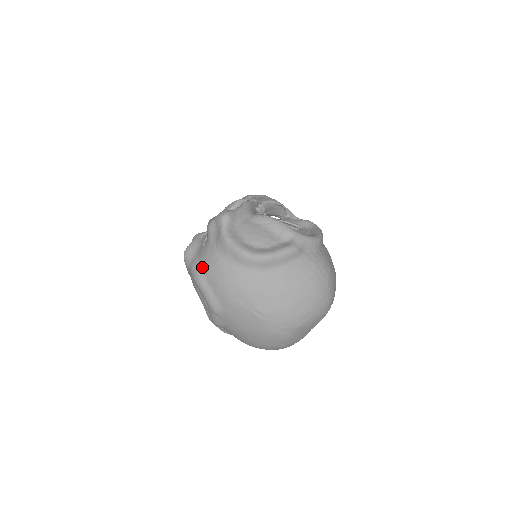
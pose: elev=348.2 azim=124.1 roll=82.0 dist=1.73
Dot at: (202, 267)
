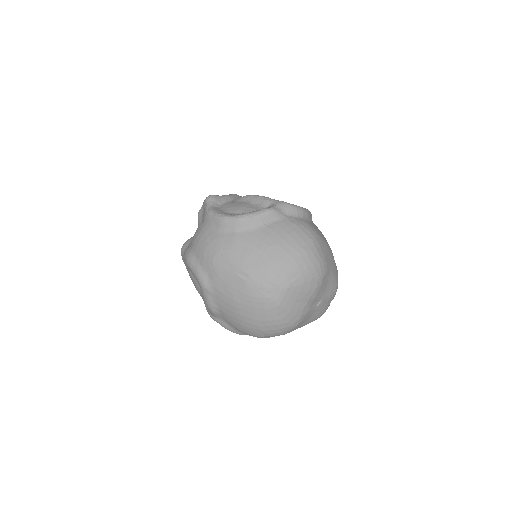
Dot at: (191, 247)
